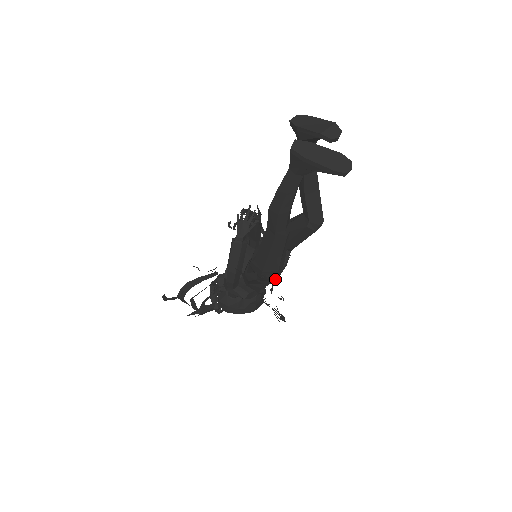
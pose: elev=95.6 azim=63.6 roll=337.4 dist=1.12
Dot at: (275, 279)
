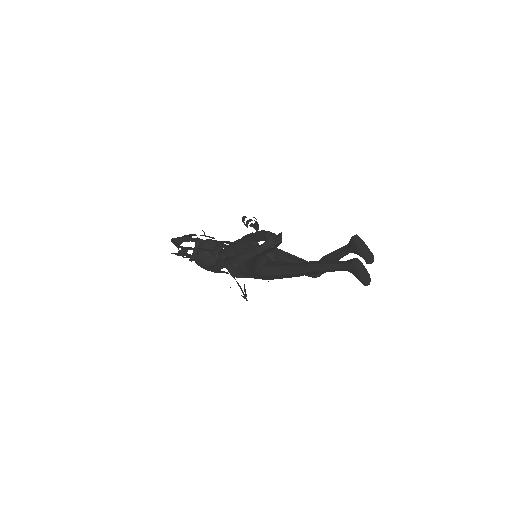
Dot at: occluded
